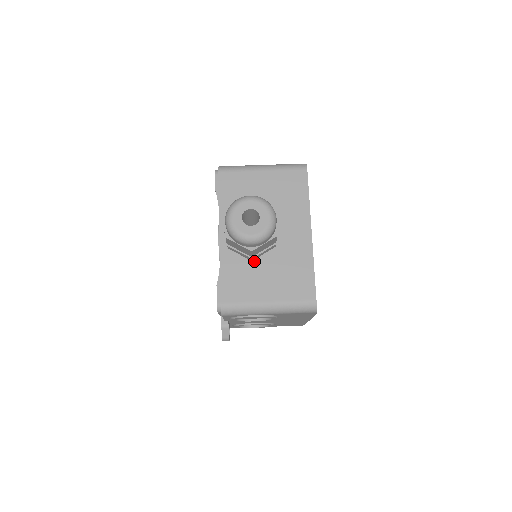
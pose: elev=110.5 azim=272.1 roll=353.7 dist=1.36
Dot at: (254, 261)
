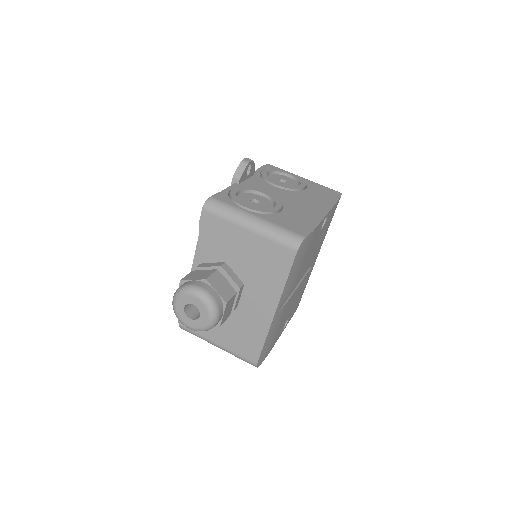
Dot at: occluded
